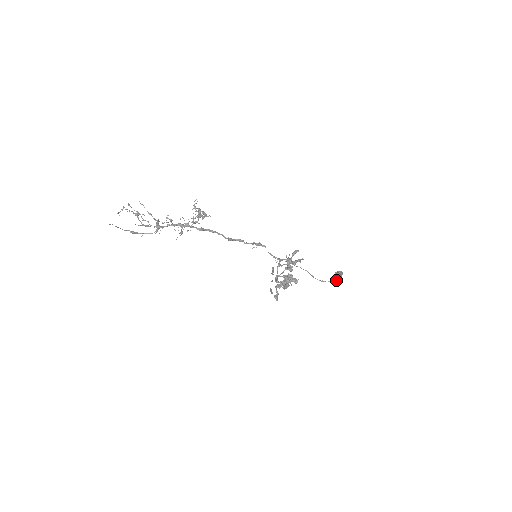
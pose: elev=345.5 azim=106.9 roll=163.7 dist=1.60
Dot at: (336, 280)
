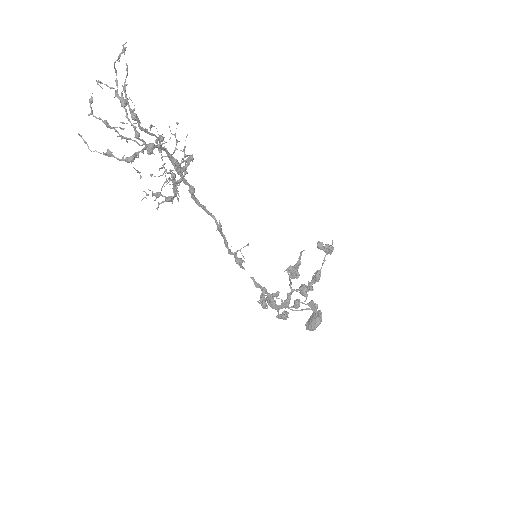
Dot at: (319, 319)
